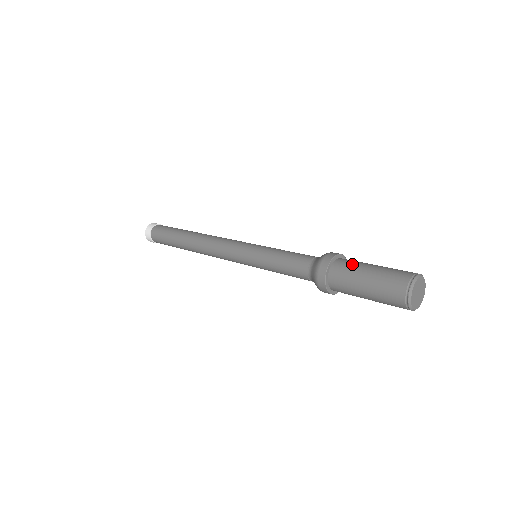
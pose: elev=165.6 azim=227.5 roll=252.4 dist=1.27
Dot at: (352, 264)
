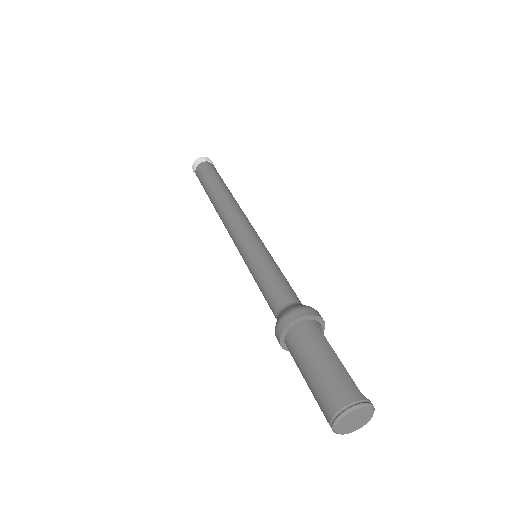
Dot at: (307, 342)
